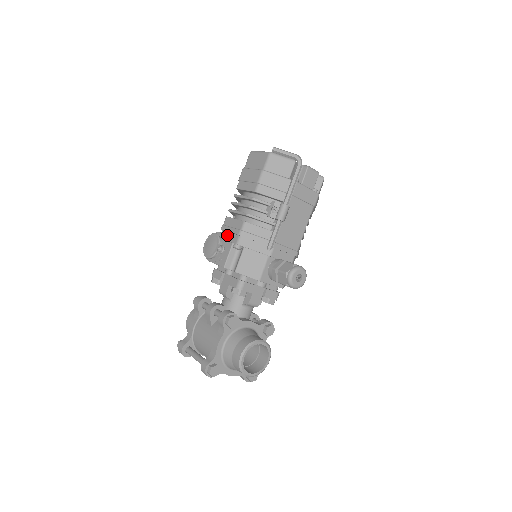
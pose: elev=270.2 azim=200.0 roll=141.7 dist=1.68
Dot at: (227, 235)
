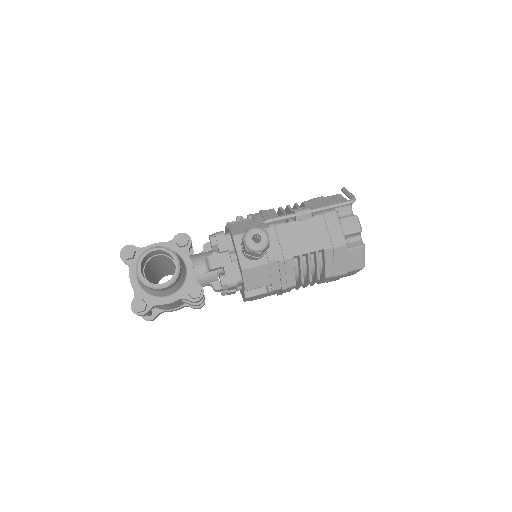
Dot at: occluded
